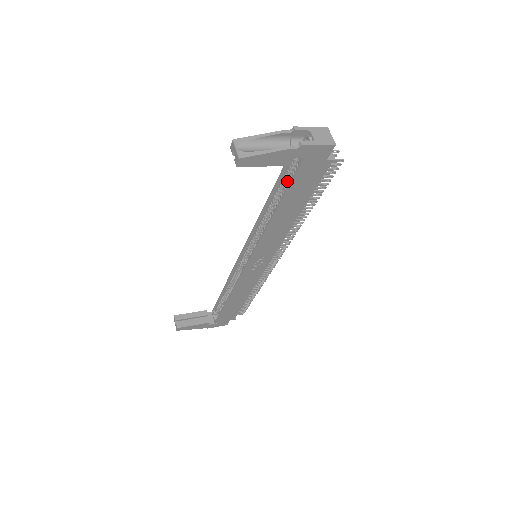
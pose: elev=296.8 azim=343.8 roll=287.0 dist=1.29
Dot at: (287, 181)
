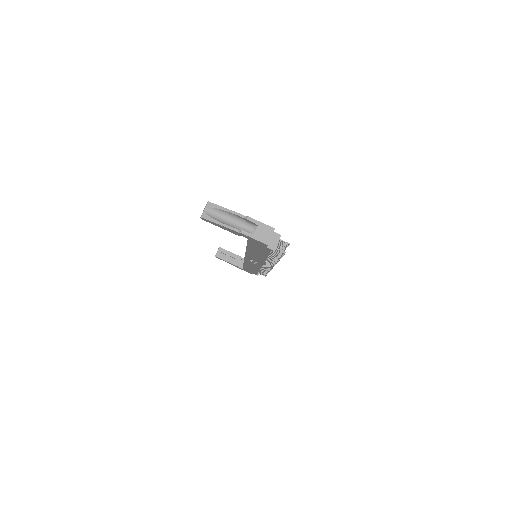
Dot at: occluded
